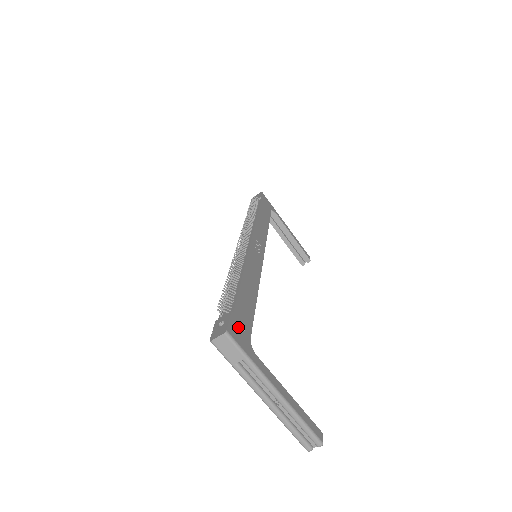
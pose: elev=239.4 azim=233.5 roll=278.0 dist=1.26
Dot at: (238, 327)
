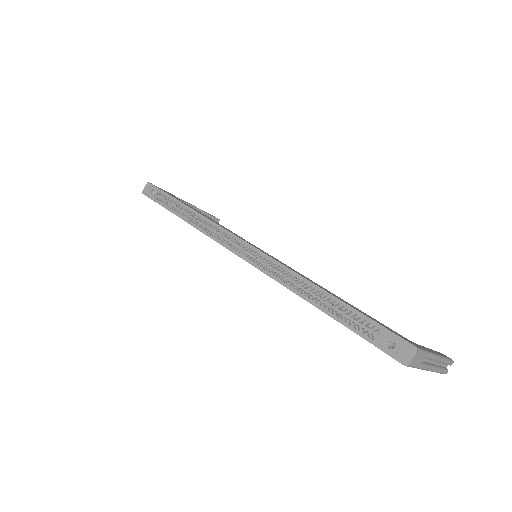
Dot at: (399, 335)
